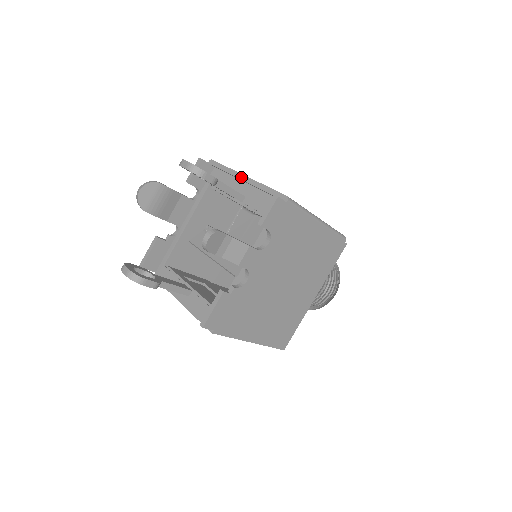
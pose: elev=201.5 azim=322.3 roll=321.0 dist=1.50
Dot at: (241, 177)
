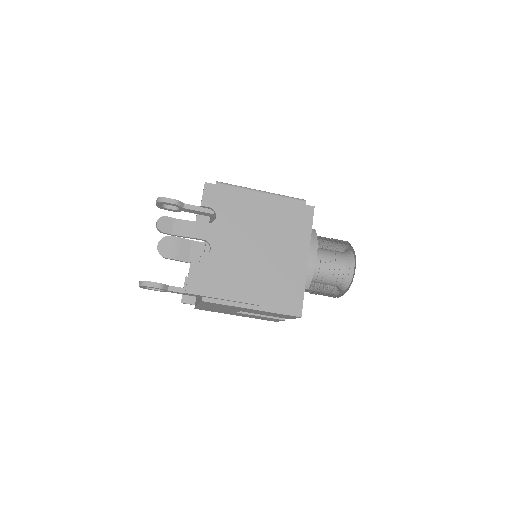
Dot at: occluded
